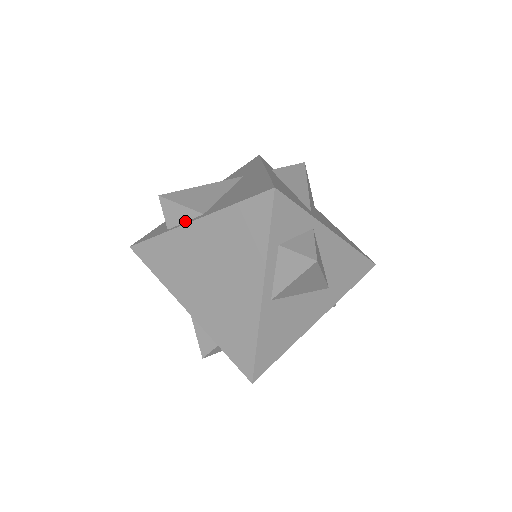
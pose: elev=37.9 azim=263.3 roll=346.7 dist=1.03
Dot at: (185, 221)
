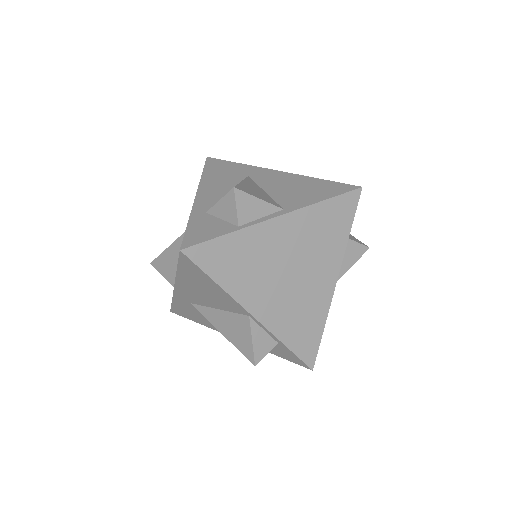
Dot at: (262, 216)
